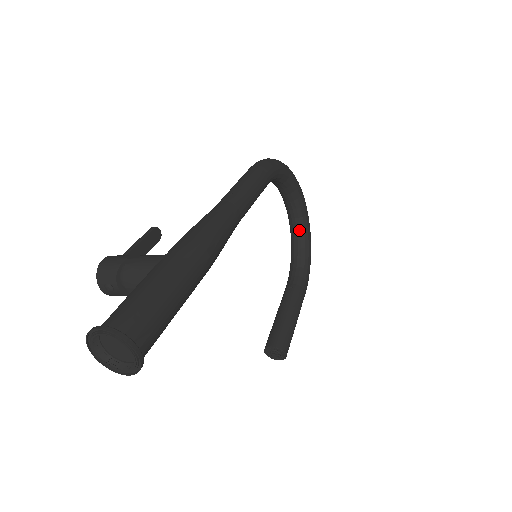
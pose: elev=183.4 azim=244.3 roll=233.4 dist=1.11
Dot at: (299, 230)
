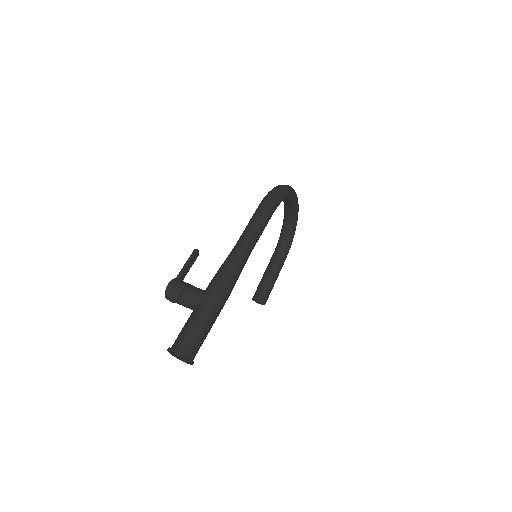
Dot at: (290, 218)
